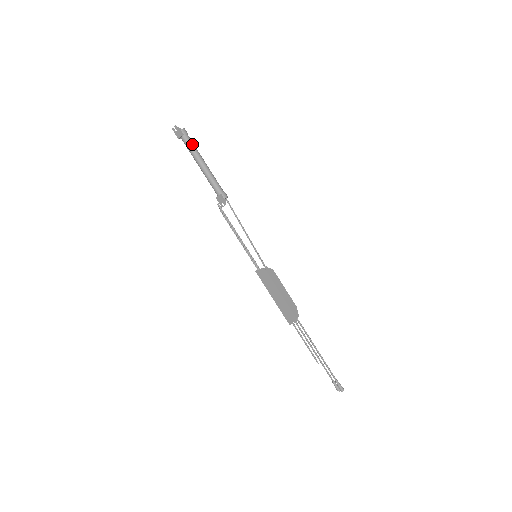
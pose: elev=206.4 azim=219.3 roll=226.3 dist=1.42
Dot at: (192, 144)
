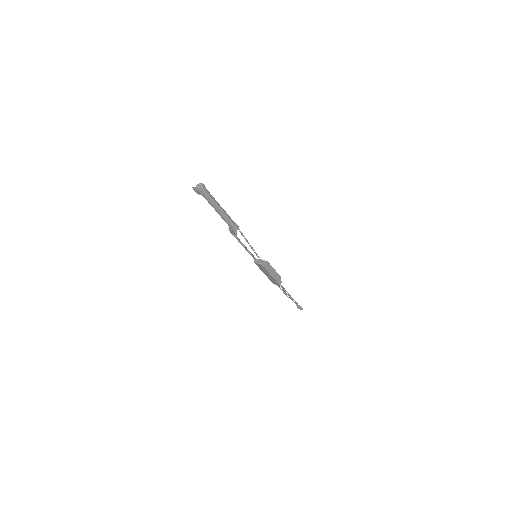
Dot at: (210, 197)
